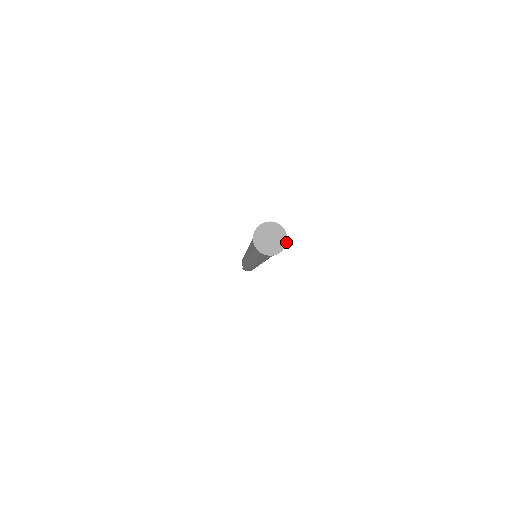
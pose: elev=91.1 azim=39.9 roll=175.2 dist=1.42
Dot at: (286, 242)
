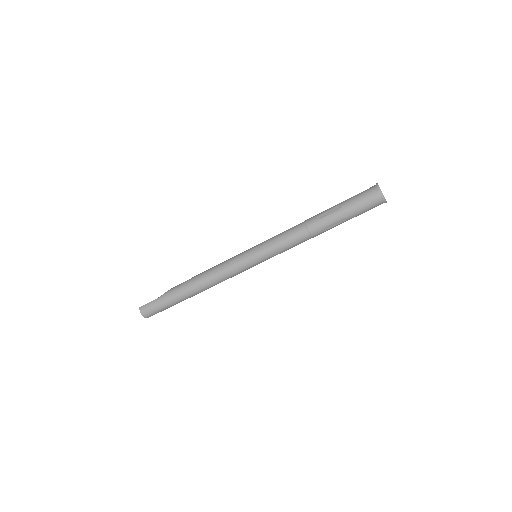
Dot at: occluded
